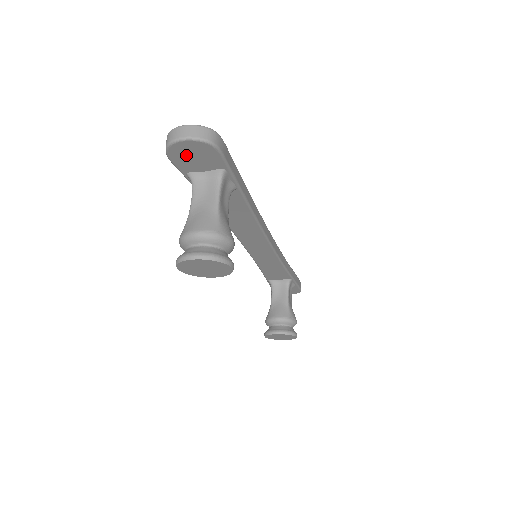
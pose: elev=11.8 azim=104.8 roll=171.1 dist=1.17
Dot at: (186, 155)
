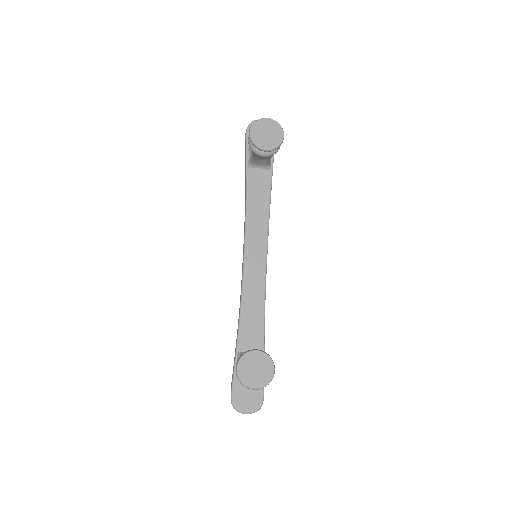
Dot at: occluded
